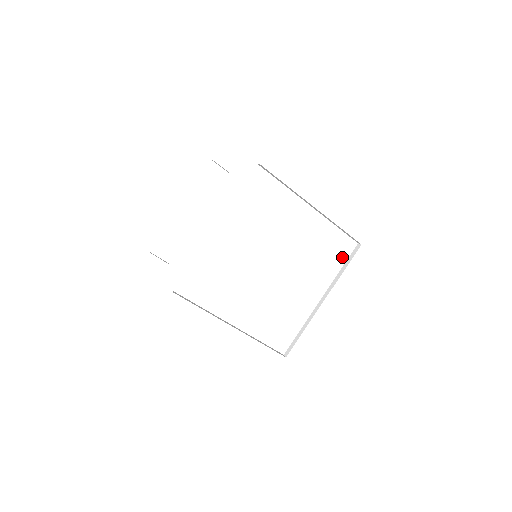
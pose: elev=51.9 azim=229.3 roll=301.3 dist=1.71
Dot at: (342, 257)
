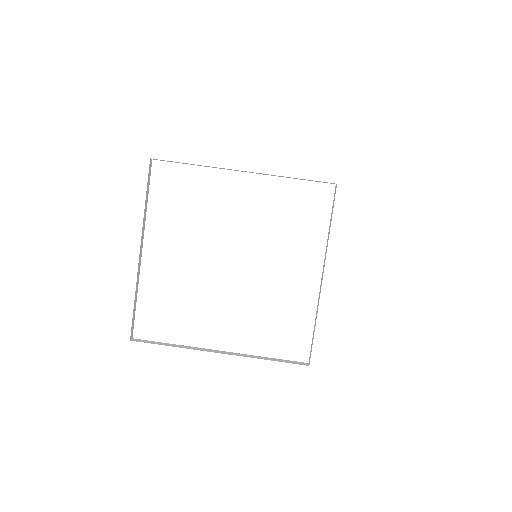
Dot at: (322, 212)
